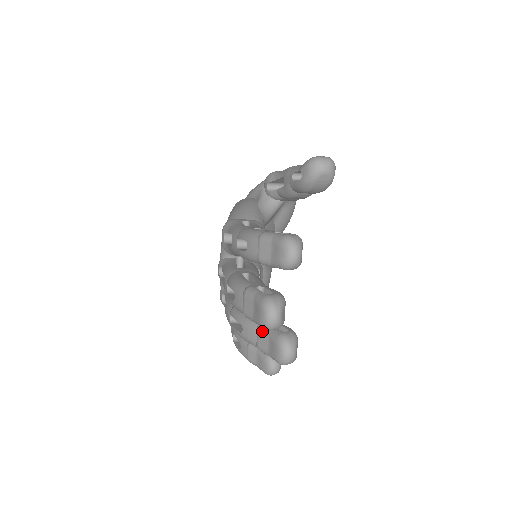
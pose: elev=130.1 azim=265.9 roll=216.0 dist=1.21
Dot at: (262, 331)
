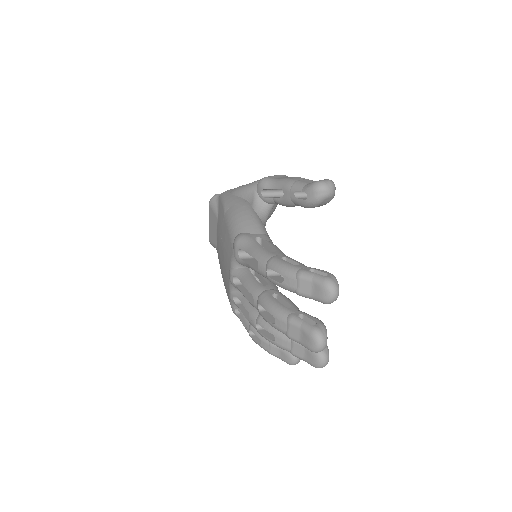
Dot at: (297, 343)
